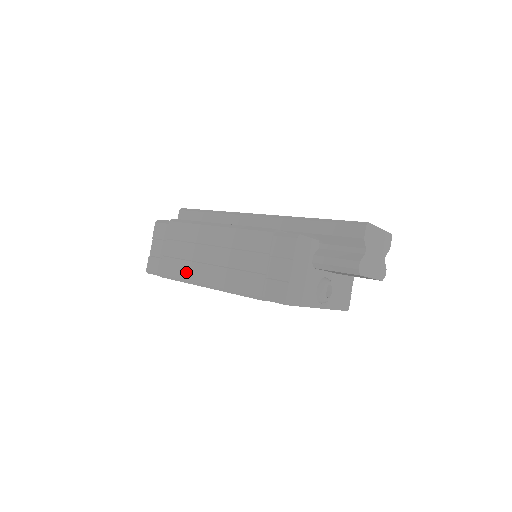
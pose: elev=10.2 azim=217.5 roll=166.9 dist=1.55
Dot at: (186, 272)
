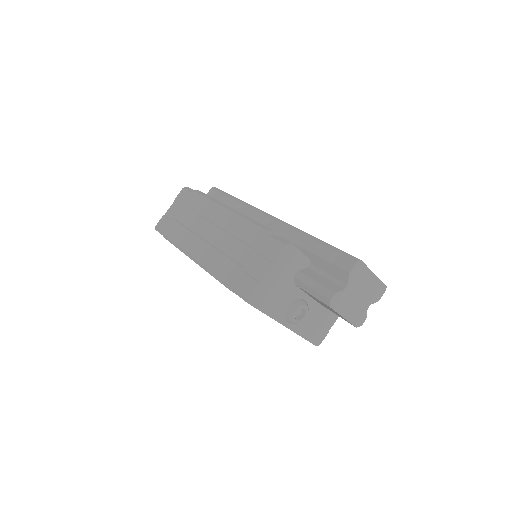
Dot at: (184, 240)
